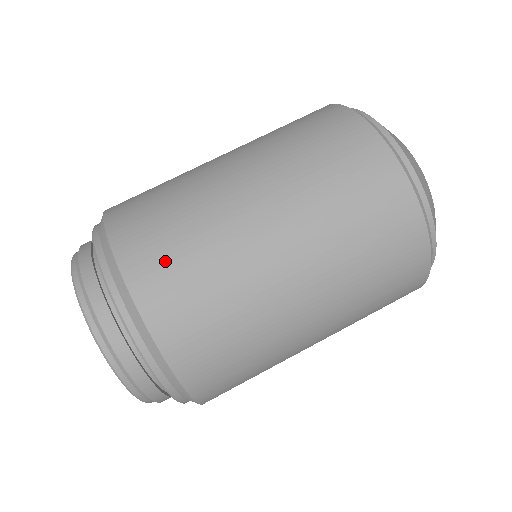
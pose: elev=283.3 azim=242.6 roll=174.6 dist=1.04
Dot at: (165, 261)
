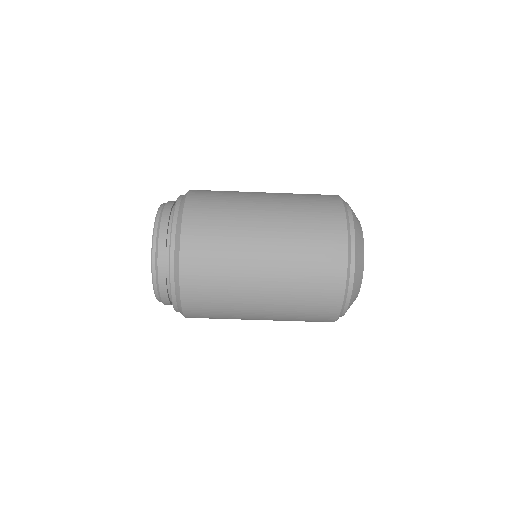
Dot at: (204, 293)
